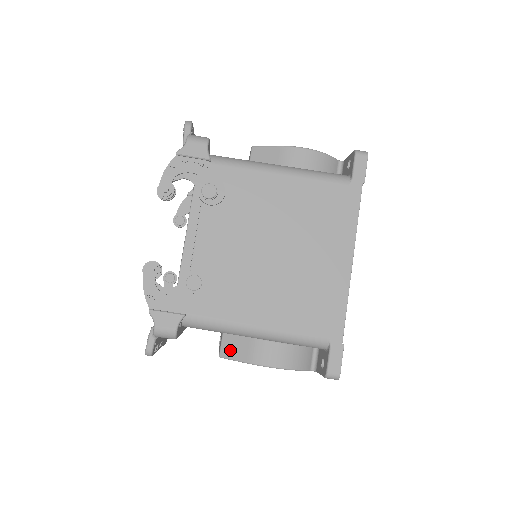
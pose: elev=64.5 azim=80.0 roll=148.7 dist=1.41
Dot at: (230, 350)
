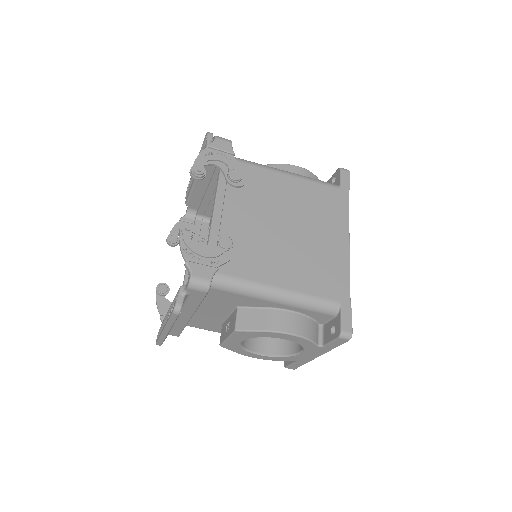
Dot at: (246, 322)
